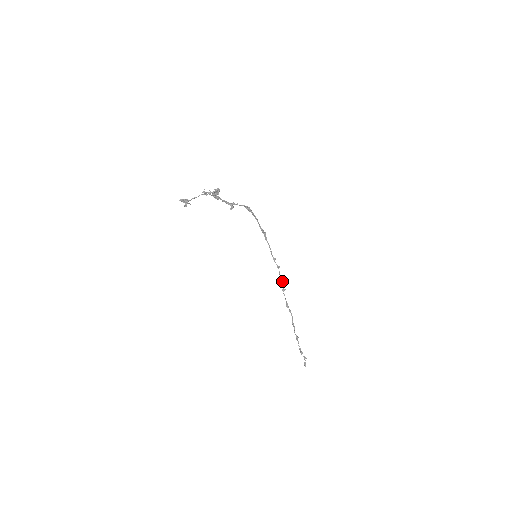
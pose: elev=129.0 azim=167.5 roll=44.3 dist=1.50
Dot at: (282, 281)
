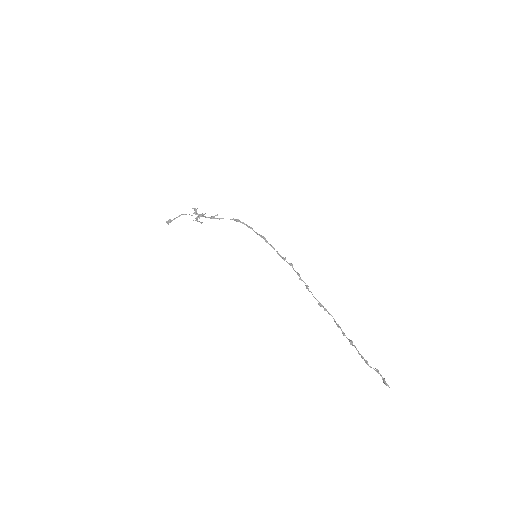
Dot at: (300, 277)
